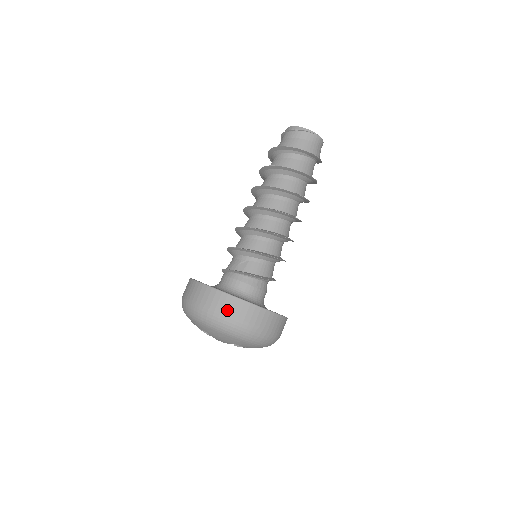
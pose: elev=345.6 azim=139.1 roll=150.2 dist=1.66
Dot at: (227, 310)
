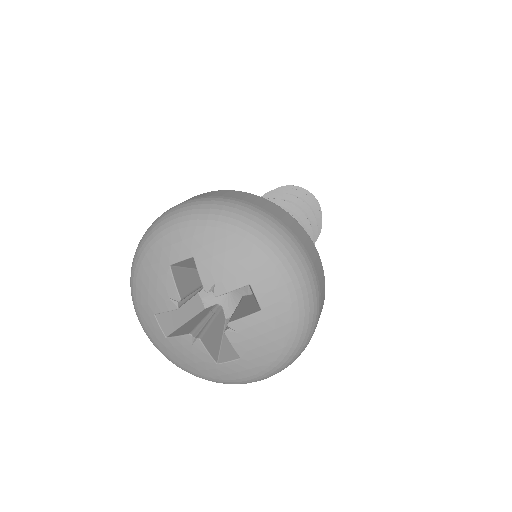
Dot at: (252, 201)
